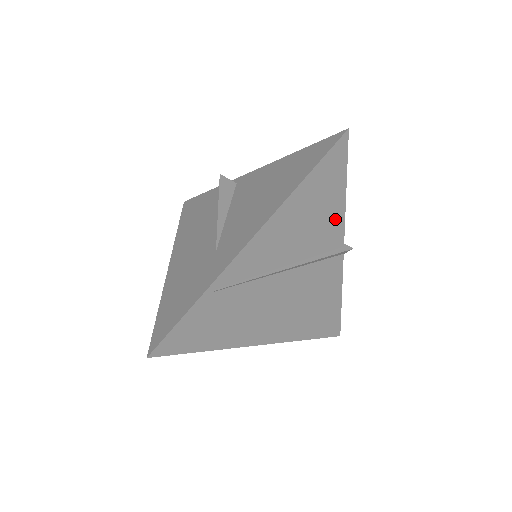
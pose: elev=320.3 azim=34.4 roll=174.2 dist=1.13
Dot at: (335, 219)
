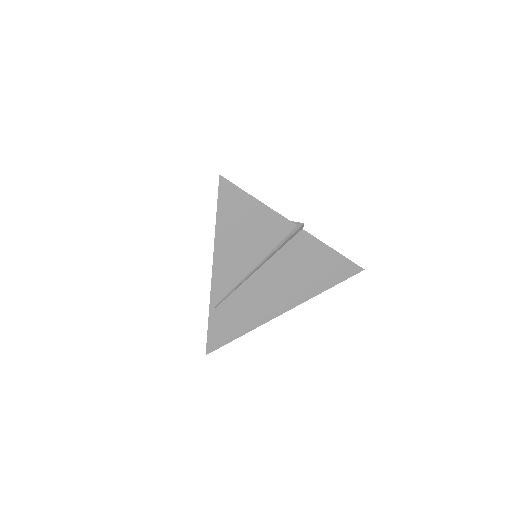
Dot at: (268, 219)
